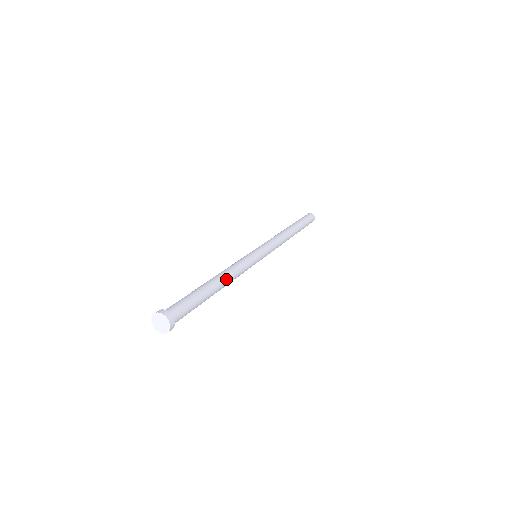
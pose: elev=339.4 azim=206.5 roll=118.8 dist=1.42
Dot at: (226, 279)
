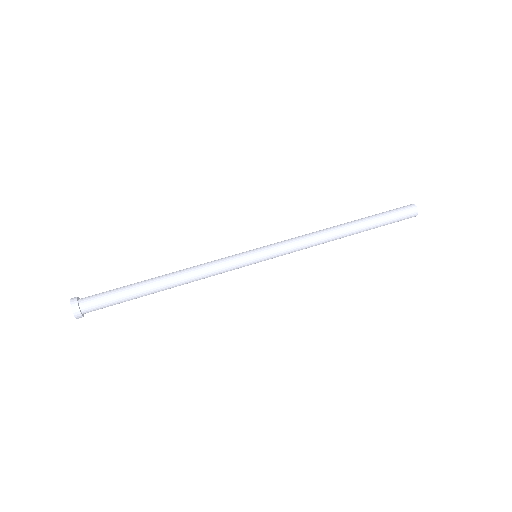
Dot at: (180, 285)
